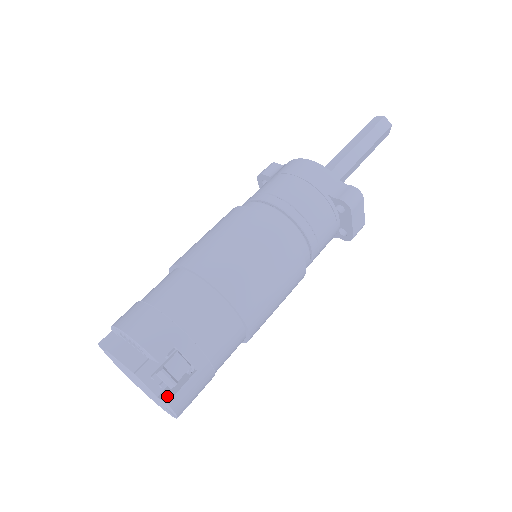
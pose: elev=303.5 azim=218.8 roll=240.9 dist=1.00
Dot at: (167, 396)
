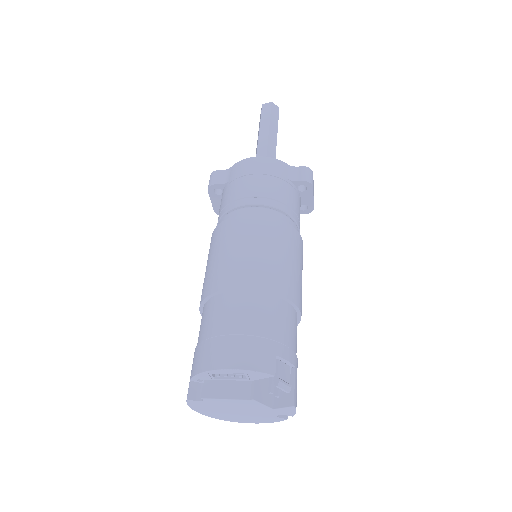
Dot at: (286, 401)
